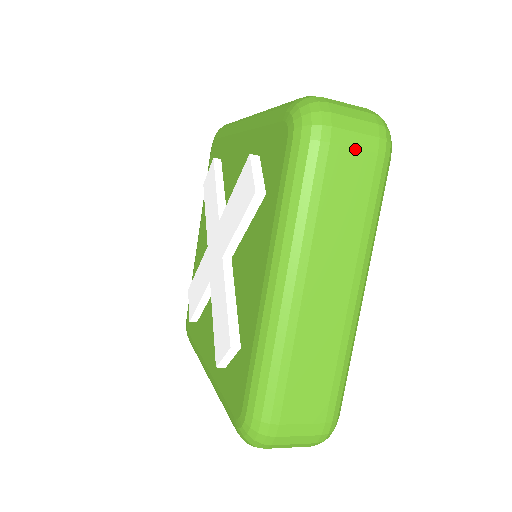
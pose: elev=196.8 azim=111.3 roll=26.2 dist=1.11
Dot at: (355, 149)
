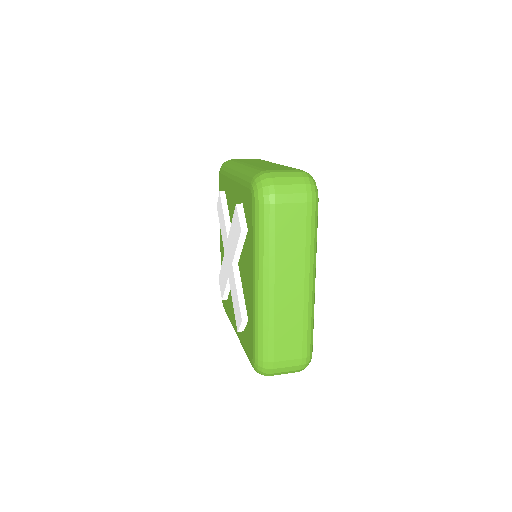
Dot at: (292, 204)
